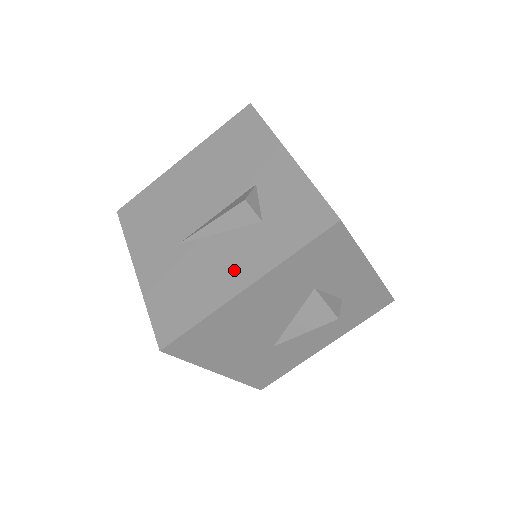
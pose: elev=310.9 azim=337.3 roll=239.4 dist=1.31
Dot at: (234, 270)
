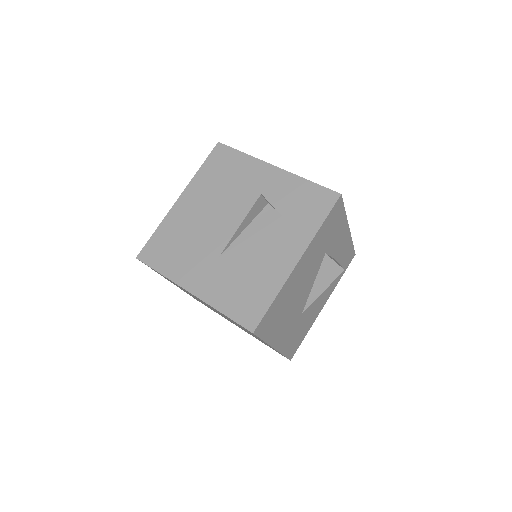
Dot at: (281, 254)
